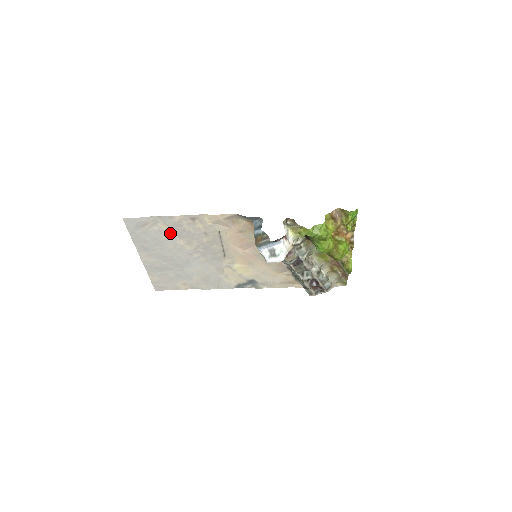
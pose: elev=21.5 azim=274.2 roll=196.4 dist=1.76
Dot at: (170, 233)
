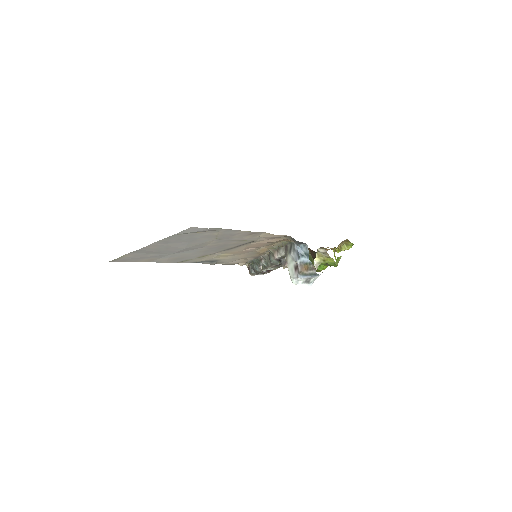
Dot at: (213, 237)
